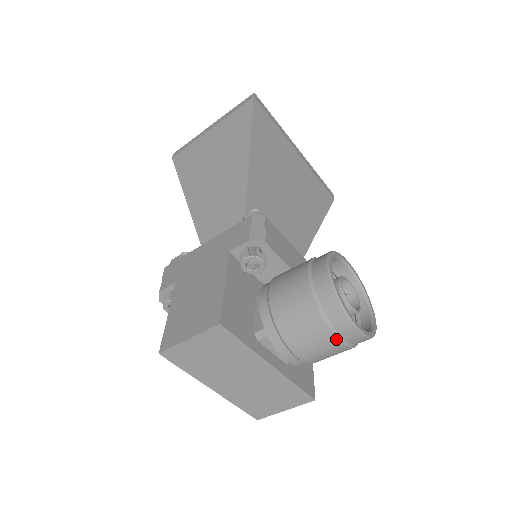
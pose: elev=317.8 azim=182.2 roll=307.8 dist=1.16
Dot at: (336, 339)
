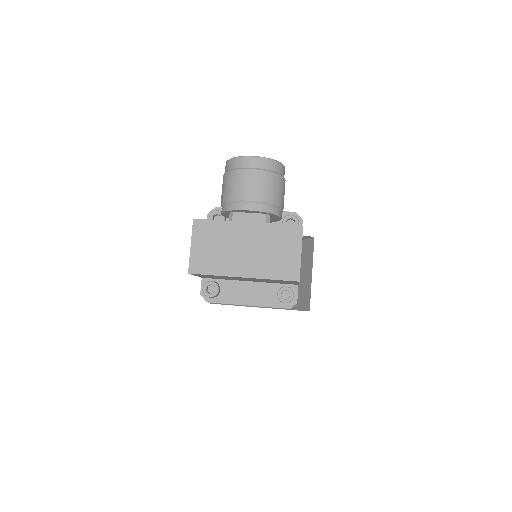
Dot at: (249, 170)
